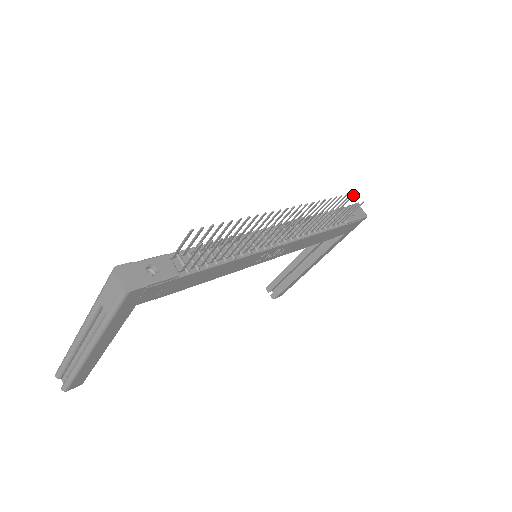
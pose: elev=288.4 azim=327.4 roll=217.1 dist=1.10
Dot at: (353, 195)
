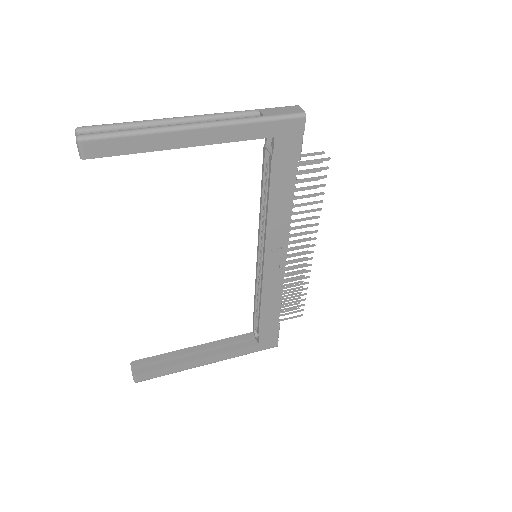
Dot at: (296, 308)
